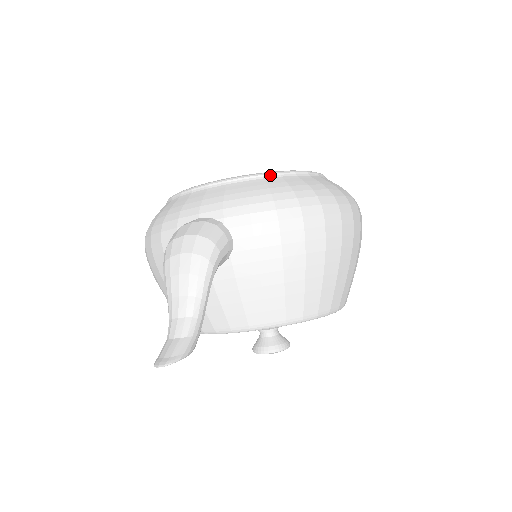
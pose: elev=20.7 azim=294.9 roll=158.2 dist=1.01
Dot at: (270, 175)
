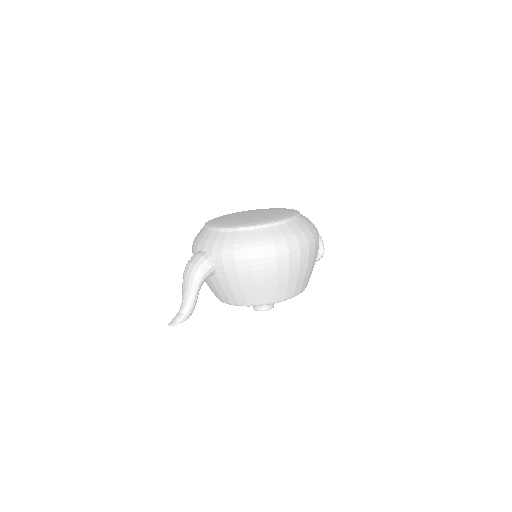
Dot at: (241, 229)
